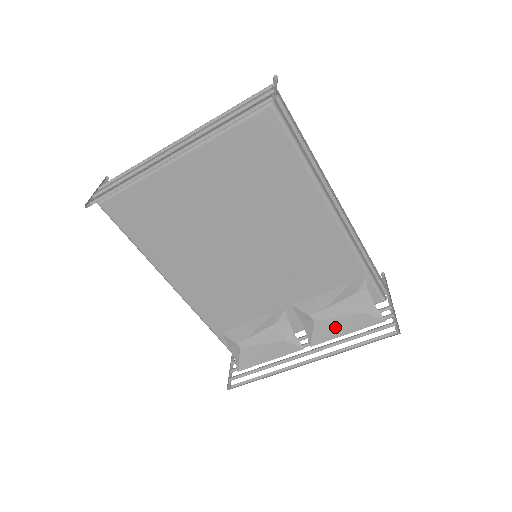
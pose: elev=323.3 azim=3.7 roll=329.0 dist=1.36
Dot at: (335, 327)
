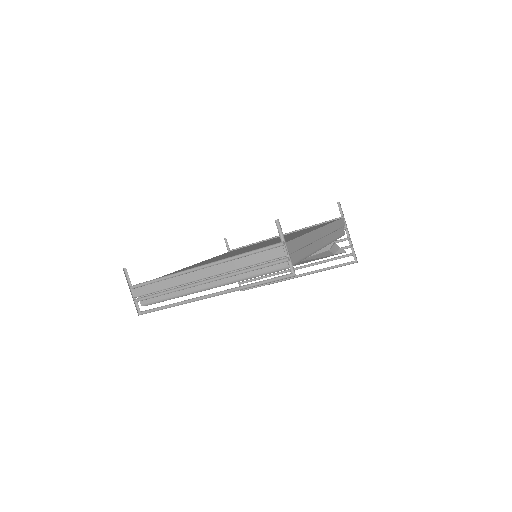
Dot at: (313, 260)
